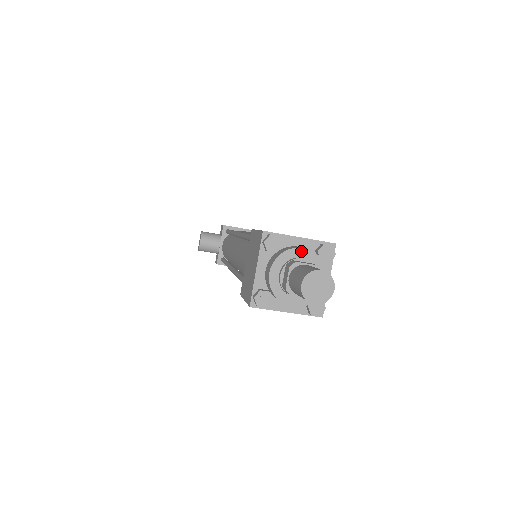
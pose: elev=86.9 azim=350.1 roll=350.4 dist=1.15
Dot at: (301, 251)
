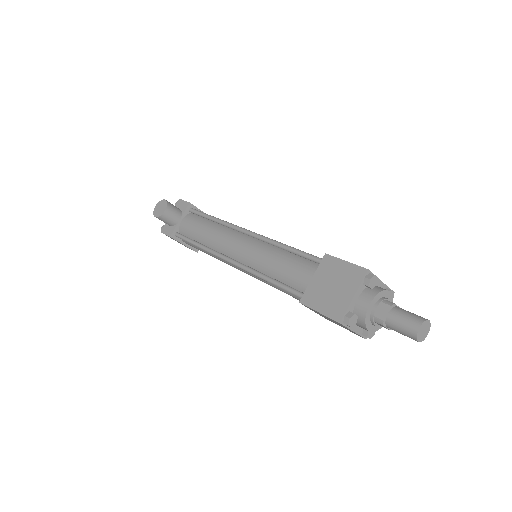
Dot at: (388, 293)
